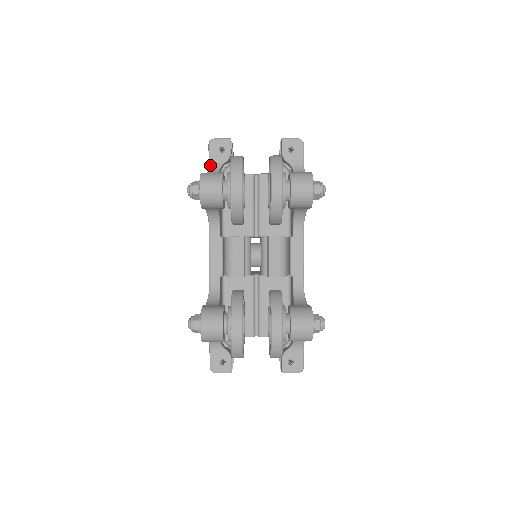
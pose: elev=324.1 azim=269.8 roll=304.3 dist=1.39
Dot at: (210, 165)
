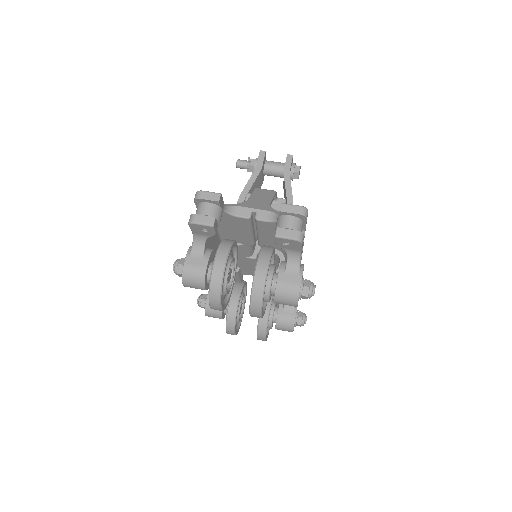
Dot at: (194, 236)
